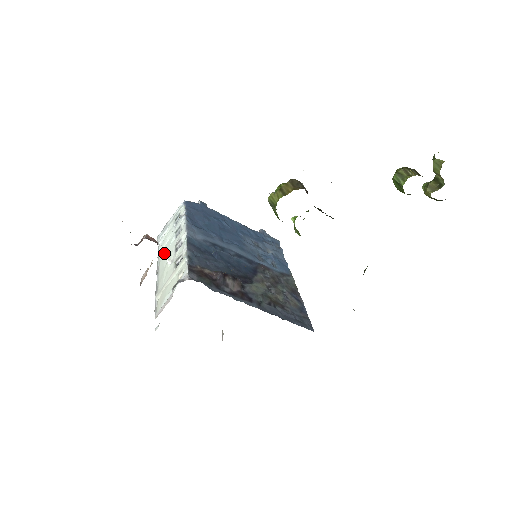
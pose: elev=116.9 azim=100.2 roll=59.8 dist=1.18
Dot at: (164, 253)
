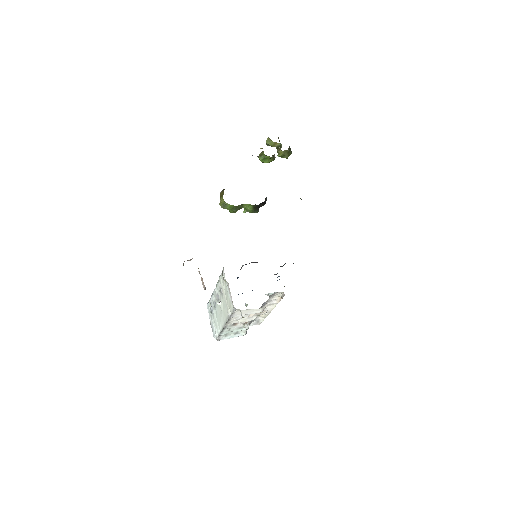
Dot at: (219, 319)
